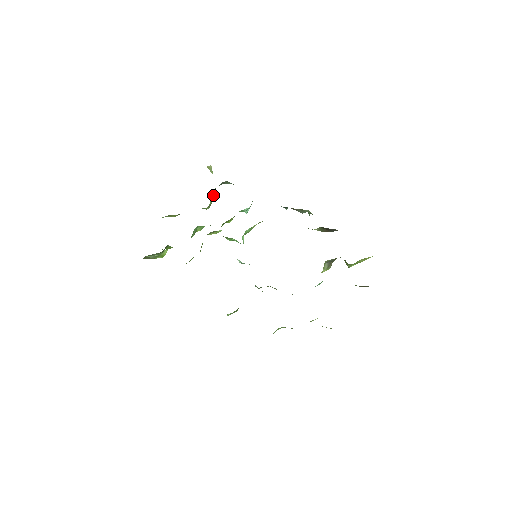
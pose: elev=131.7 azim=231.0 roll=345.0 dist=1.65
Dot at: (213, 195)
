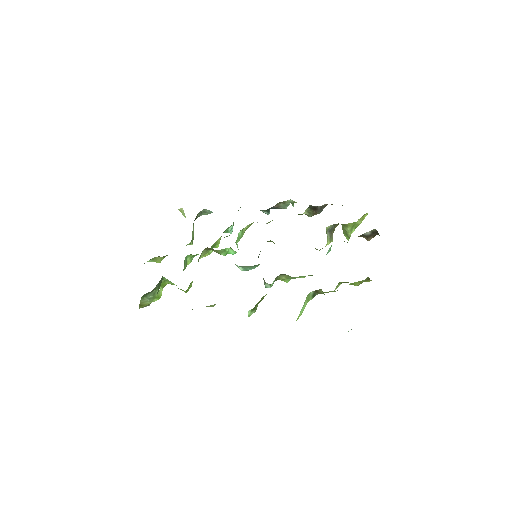
Dot at: (193, 229)
